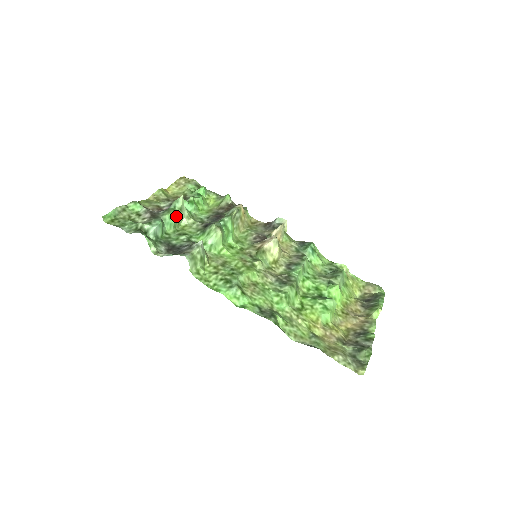
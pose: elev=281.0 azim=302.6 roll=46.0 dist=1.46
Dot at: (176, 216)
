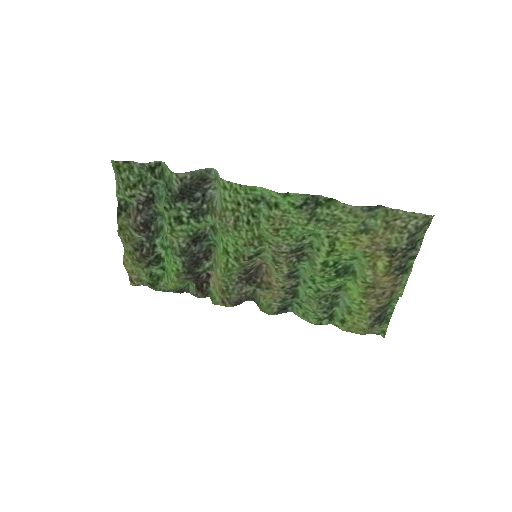
Dot at: (166, 219)
